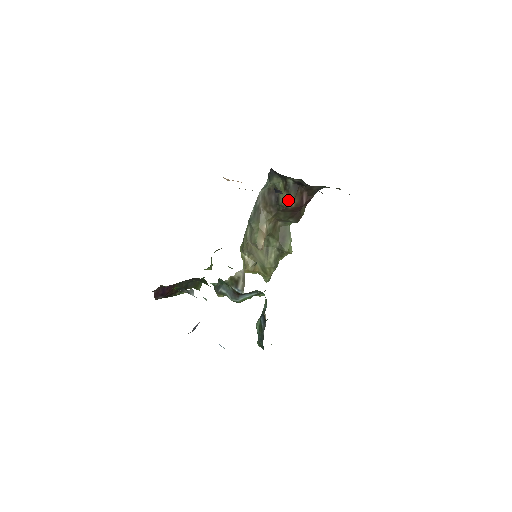
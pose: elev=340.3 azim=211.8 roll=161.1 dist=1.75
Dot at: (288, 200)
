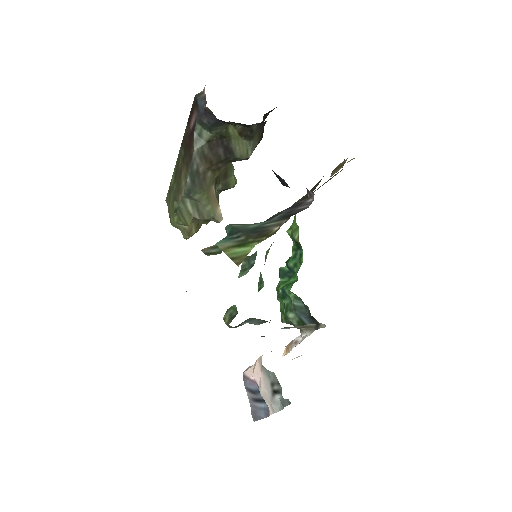
Dot at: occluded
